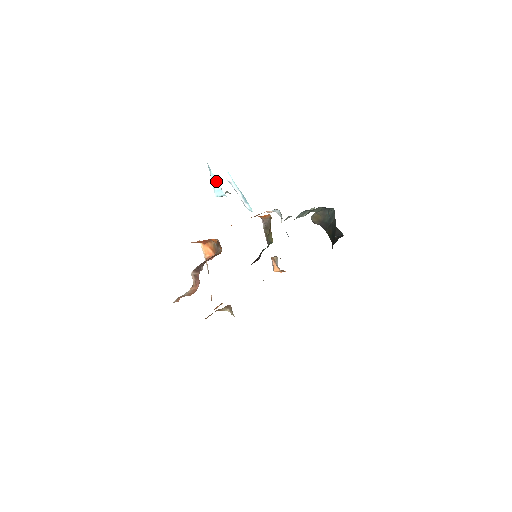
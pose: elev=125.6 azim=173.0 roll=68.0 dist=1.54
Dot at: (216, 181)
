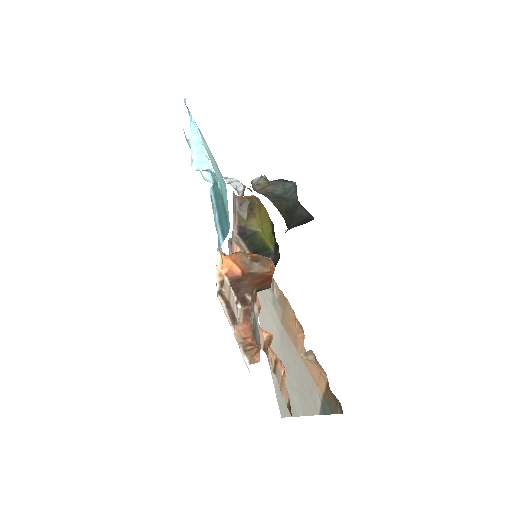
Dot at: (202, 149)
